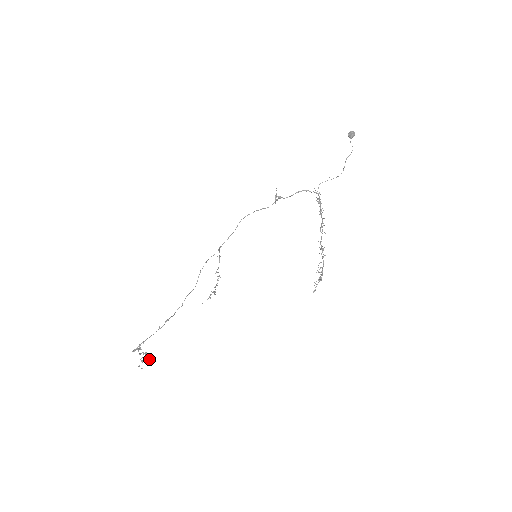
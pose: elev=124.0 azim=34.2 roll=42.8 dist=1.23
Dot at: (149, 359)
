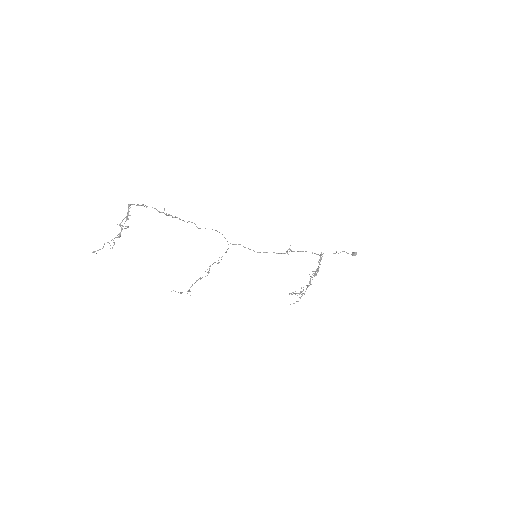
Dot at: (125, 228)
